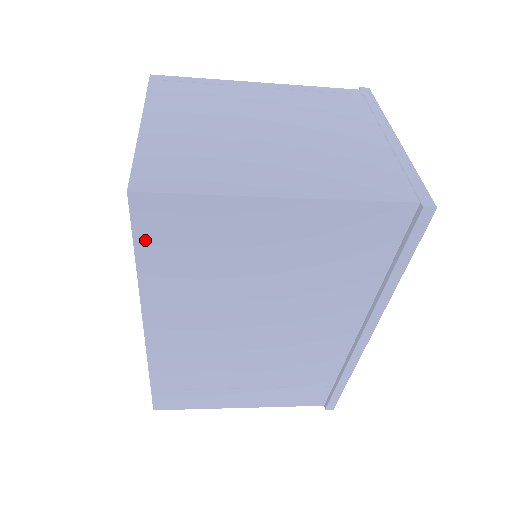
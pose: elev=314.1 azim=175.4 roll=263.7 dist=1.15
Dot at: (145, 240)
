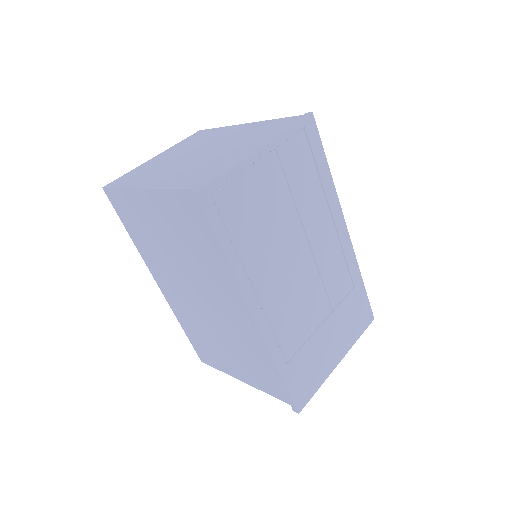
Dot at: (122, 217)
